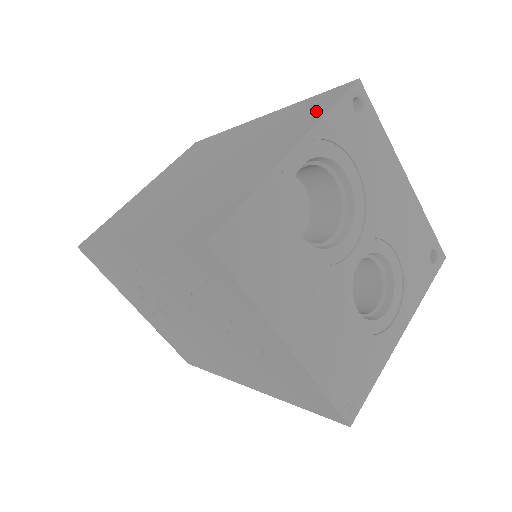
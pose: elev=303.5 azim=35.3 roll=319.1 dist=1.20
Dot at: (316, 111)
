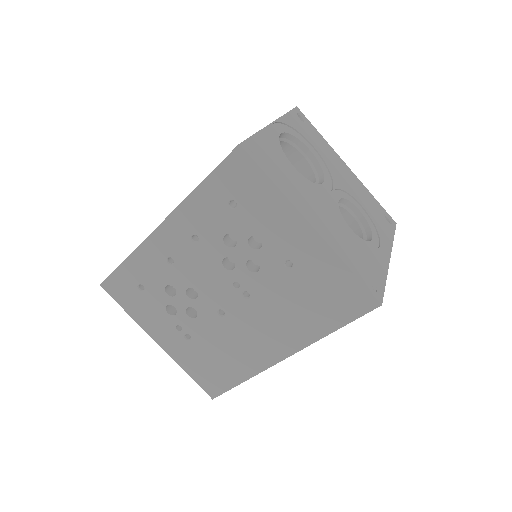
Dot at: occluded
